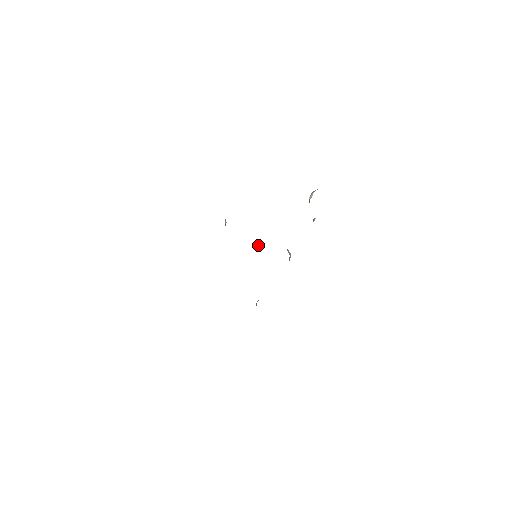
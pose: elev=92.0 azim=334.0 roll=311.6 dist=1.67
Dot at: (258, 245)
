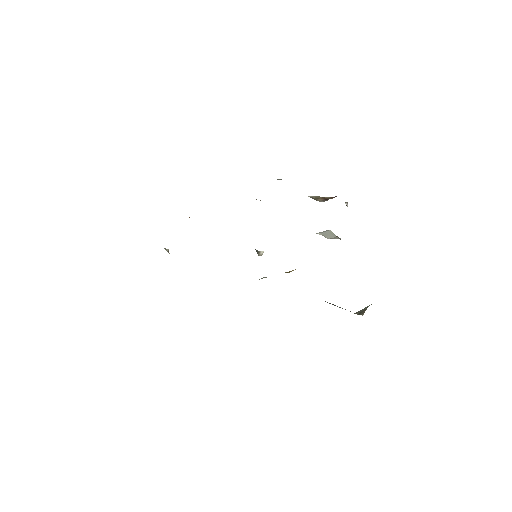
Dot at: (256, 251)
